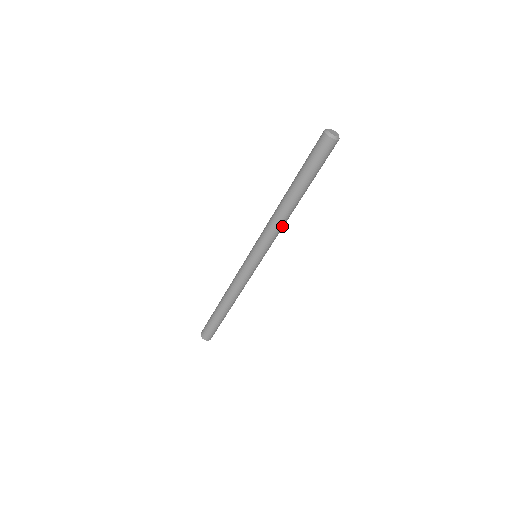
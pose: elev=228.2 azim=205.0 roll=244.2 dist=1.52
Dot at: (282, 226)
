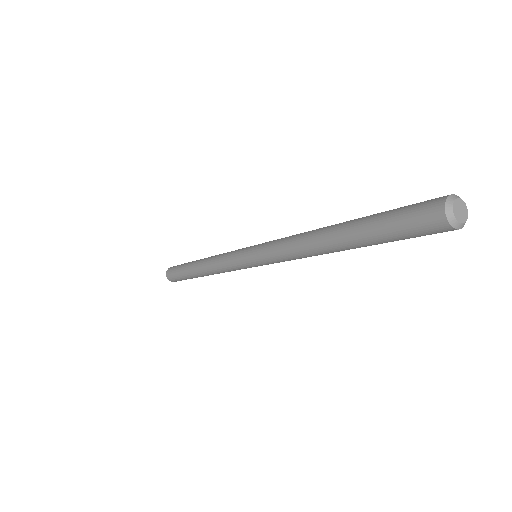
Dot at: occluded
